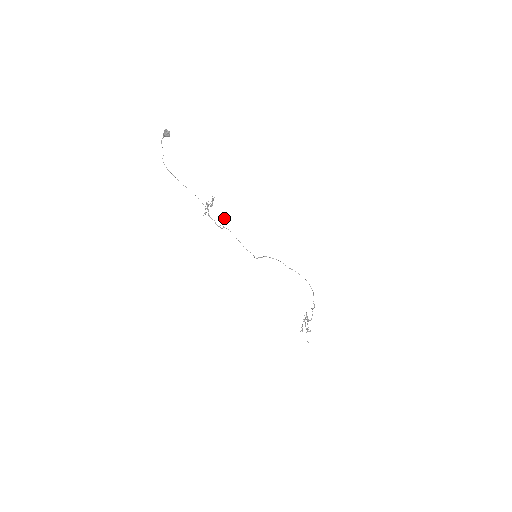
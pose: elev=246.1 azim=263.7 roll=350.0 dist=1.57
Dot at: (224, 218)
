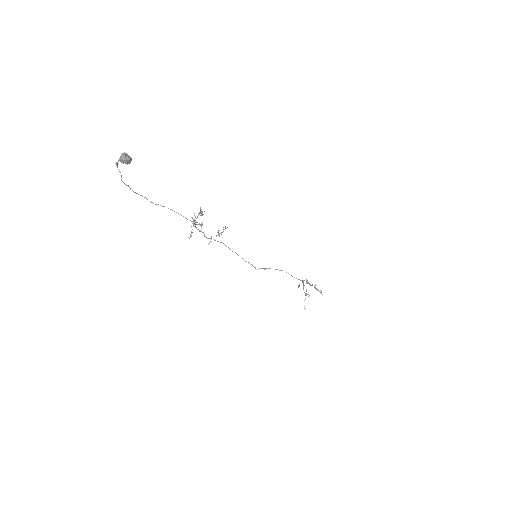
Dot at: (217, 232)
